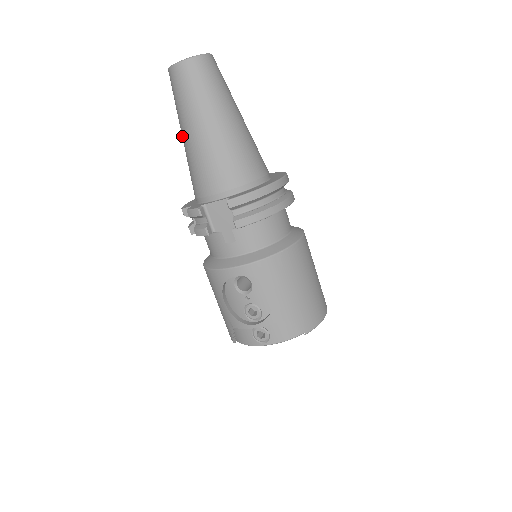
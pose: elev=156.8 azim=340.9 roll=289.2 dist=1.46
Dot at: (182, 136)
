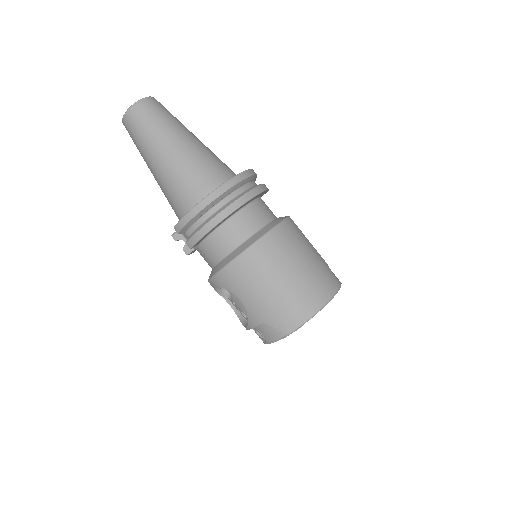
Dot at: occluded
